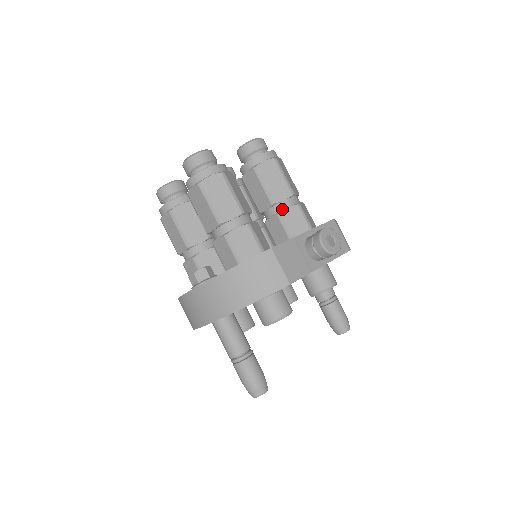
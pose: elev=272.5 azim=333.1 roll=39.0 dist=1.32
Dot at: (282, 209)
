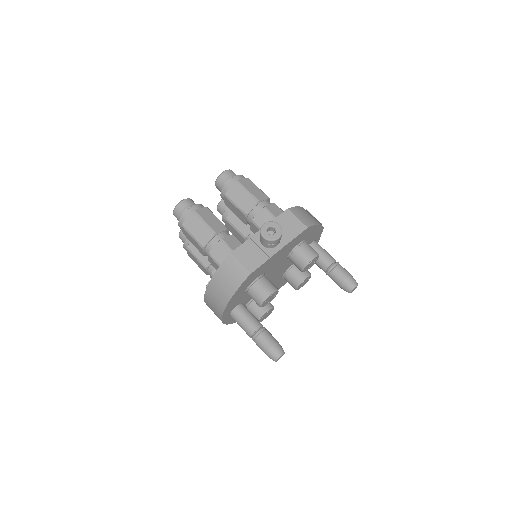
Dot at: (254, 216)
